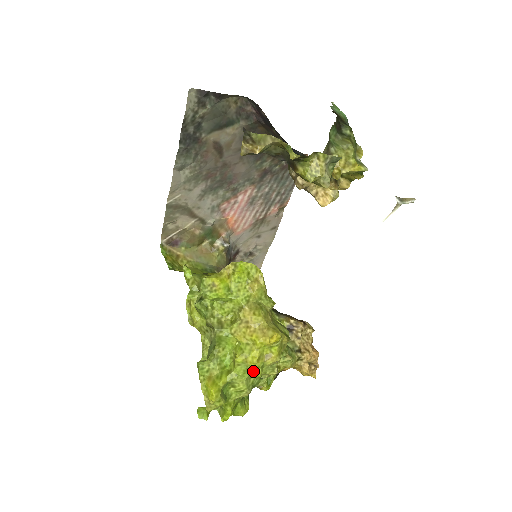
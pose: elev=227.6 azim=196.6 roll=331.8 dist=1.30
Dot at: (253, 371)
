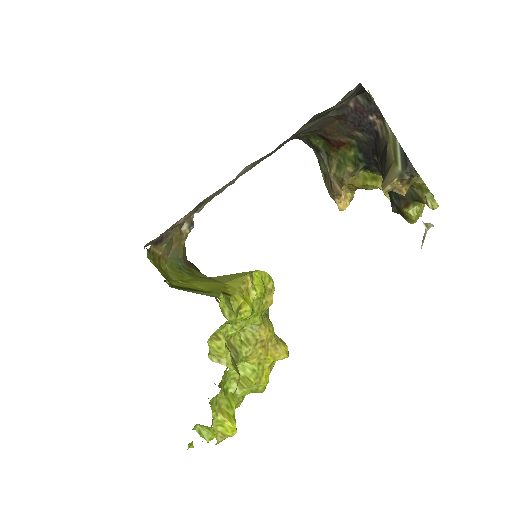
Dot at: (262, 390)
